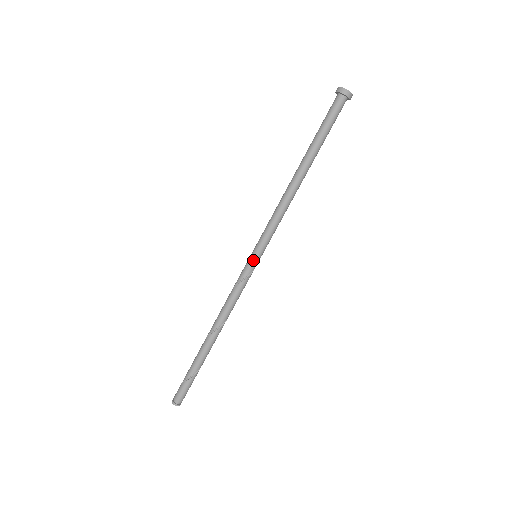
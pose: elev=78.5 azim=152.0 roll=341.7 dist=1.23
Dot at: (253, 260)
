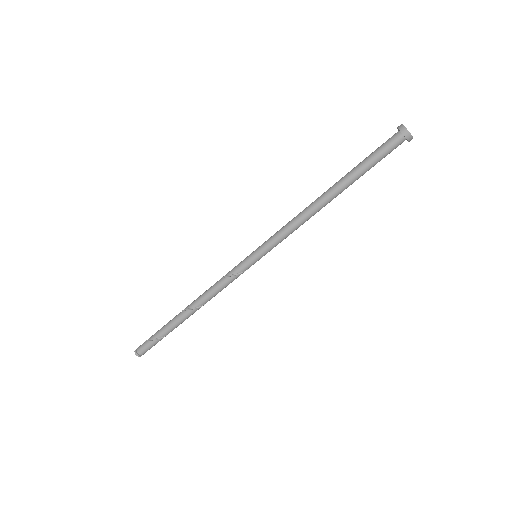
Dot at: (253, 261)
